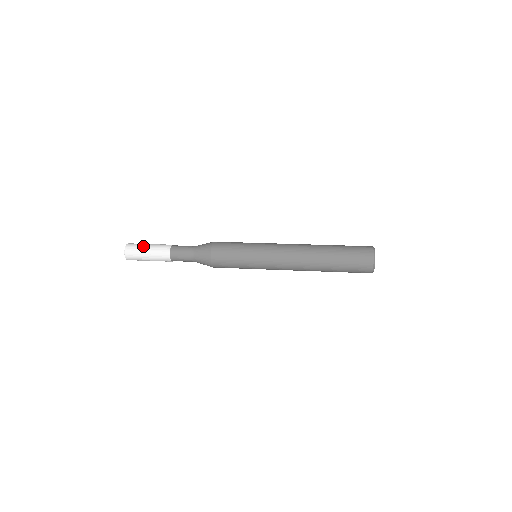
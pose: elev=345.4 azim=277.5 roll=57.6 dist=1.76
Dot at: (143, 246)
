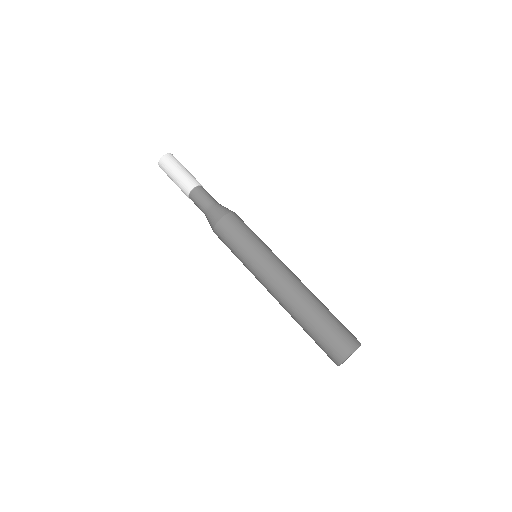
Dot at: (169, 177)
